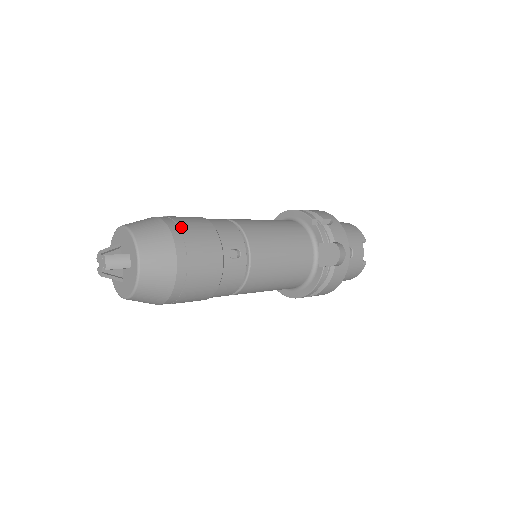
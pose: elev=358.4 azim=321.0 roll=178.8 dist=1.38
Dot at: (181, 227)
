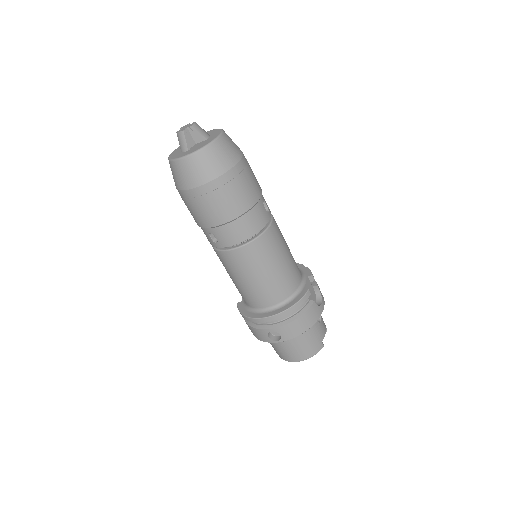
Dot at: occluded
